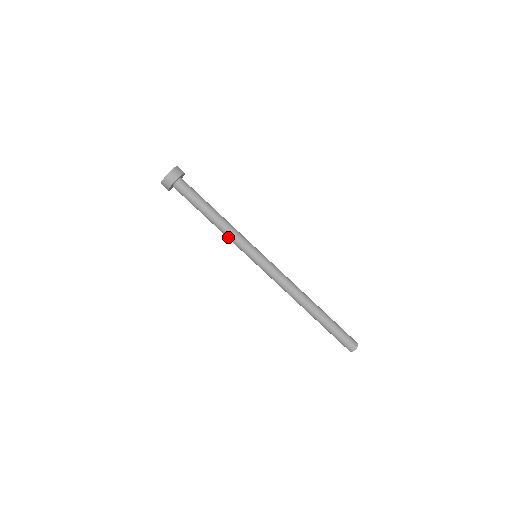
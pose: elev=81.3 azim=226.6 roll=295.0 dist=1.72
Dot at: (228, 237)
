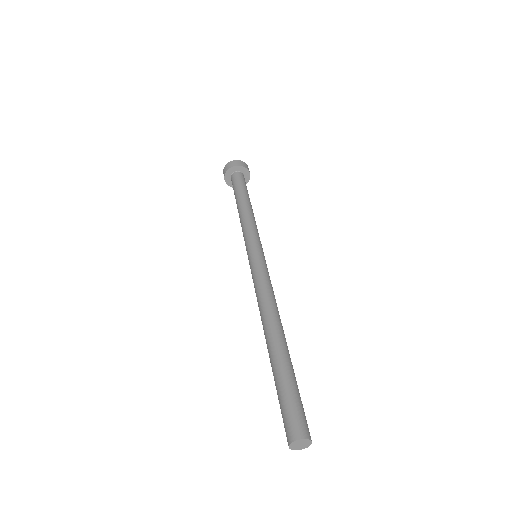
Dot at: (242, 226)
